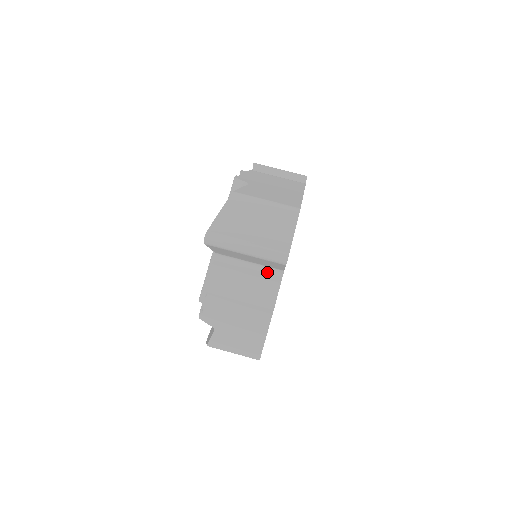
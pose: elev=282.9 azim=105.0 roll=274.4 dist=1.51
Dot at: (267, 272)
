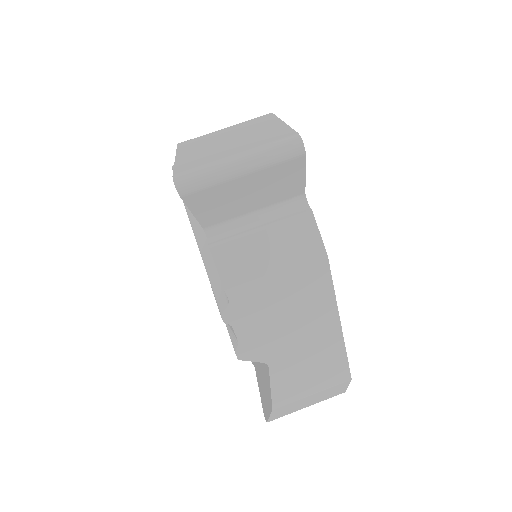
Dot at: (285, 211)
